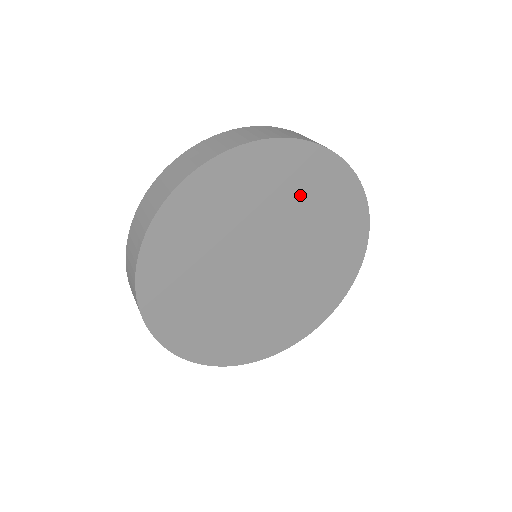
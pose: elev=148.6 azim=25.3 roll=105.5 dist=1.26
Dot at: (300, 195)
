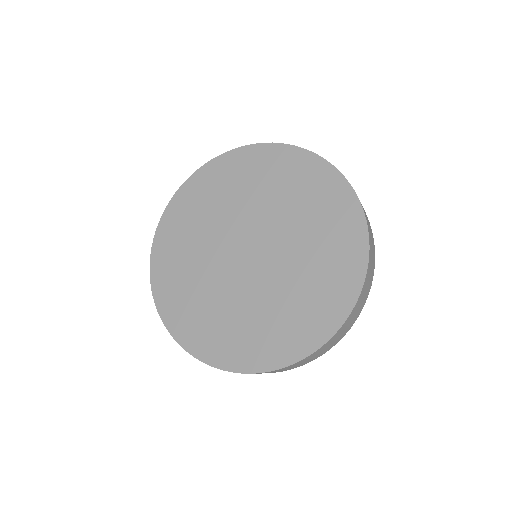
Dot at: (257, 184)
